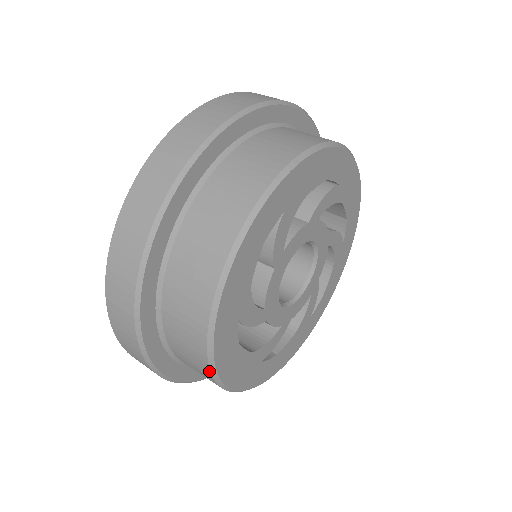
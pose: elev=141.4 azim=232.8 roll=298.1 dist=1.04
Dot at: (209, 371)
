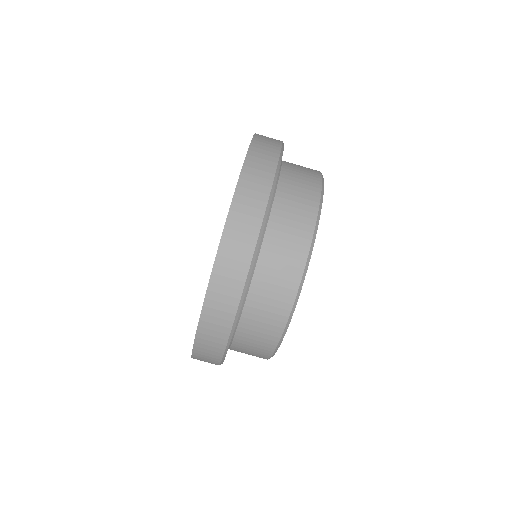
Dot at: occluded
